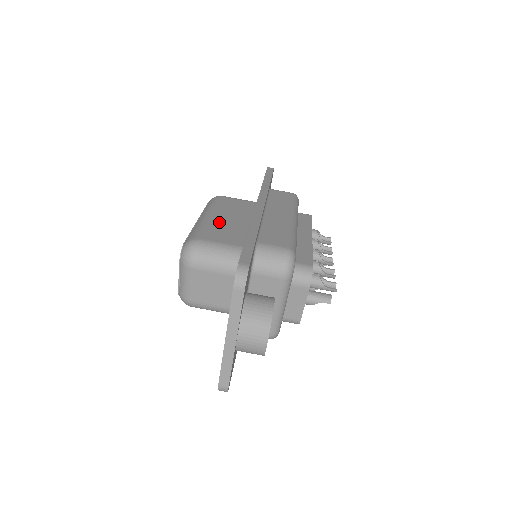
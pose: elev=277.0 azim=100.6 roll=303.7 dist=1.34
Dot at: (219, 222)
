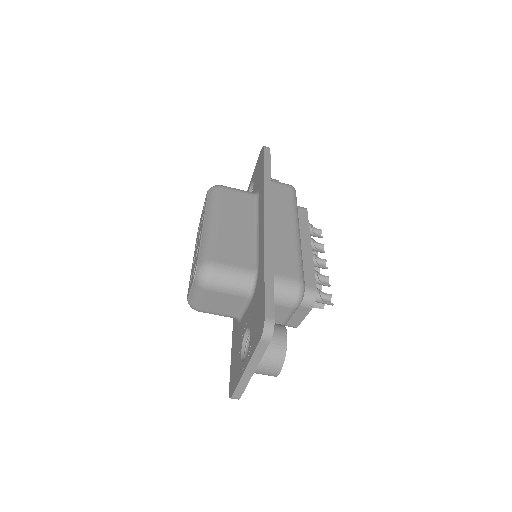
Dot at: (227, 232)
